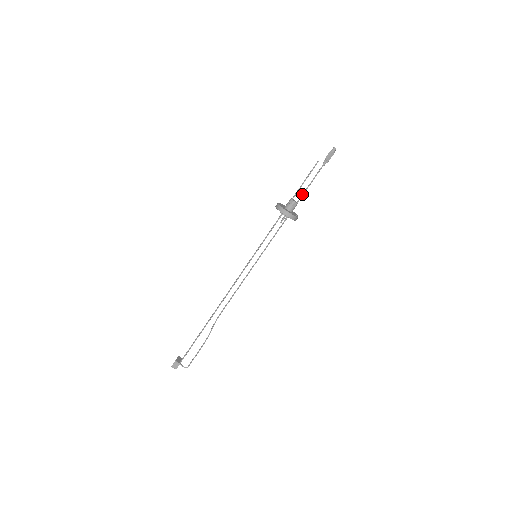
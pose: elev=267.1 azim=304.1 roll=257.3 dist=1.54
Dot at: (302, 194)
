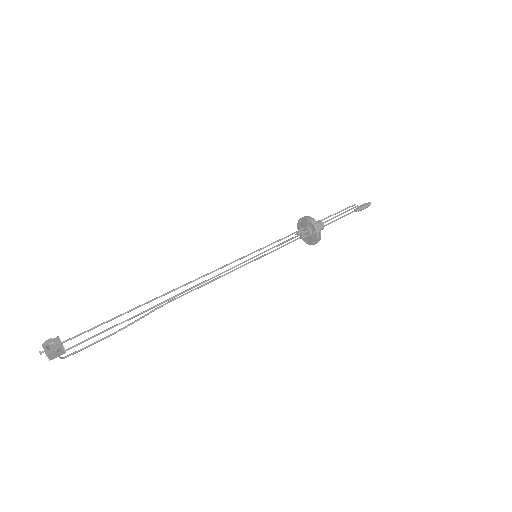
Dot at: (329, 223)
